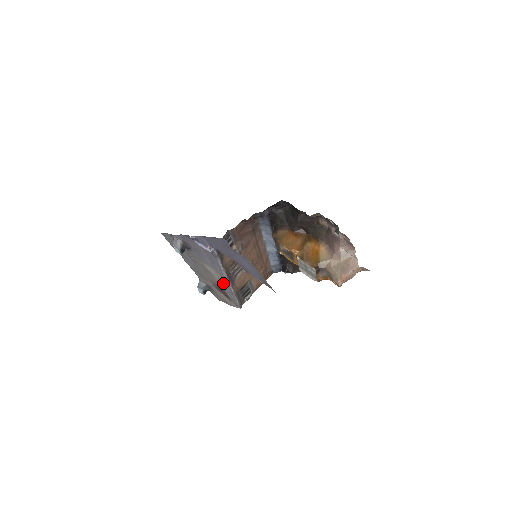
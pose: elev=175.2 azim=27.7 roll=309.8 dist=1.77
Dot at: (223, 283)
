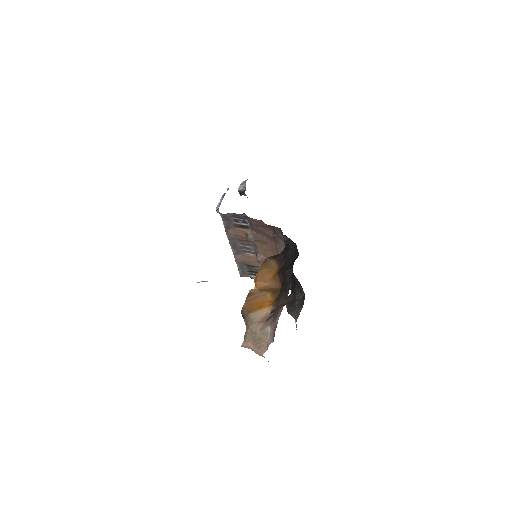
Dot at: occluded
